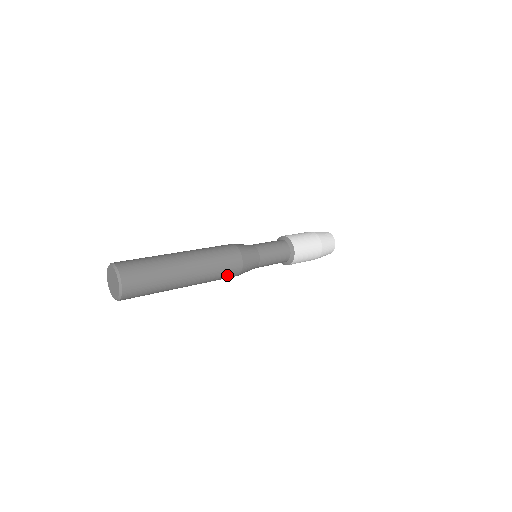
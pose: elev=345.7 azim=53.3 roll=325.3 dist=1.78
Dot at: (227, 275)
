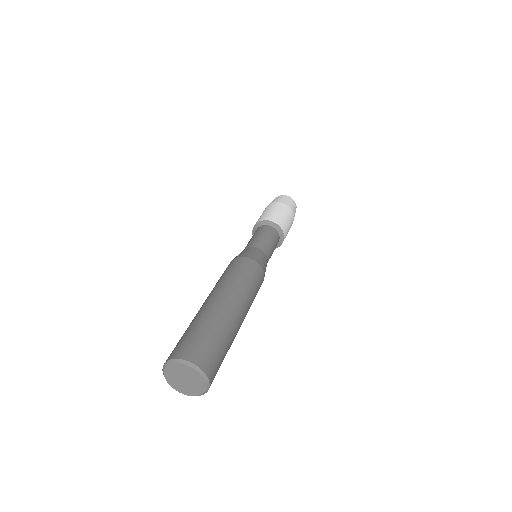
Dot at: (258, 288)
